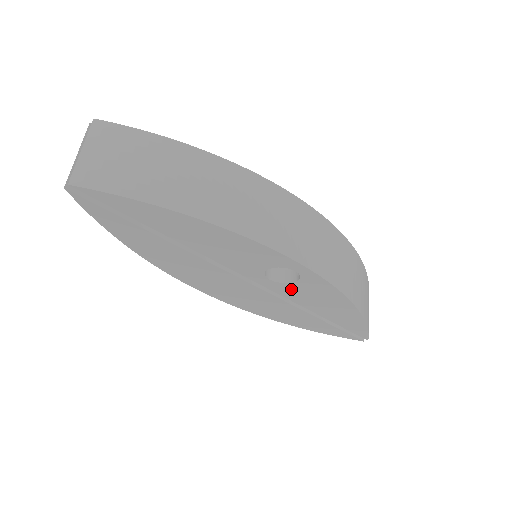
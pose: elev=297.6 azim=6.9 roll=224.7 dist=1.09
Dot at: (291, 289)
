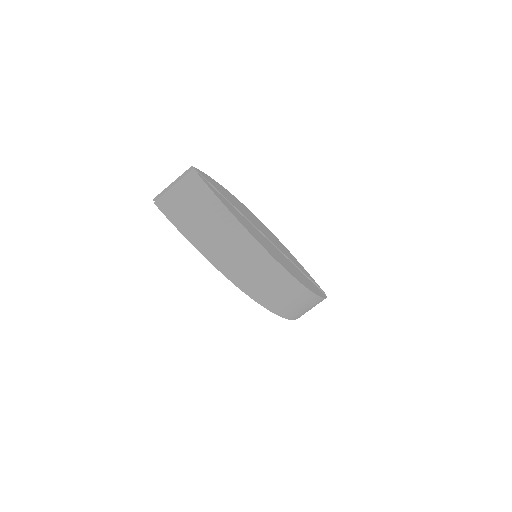
Dot at: occluded
